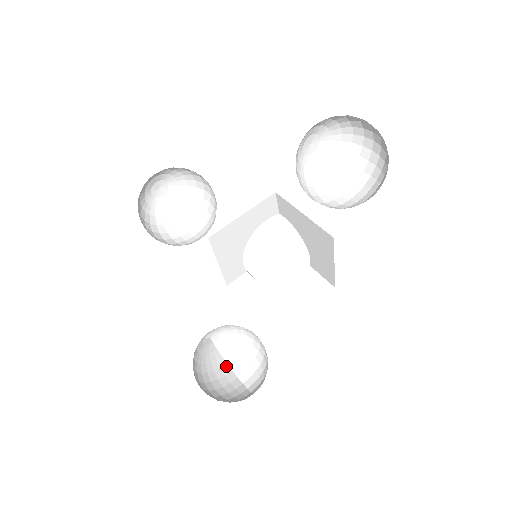
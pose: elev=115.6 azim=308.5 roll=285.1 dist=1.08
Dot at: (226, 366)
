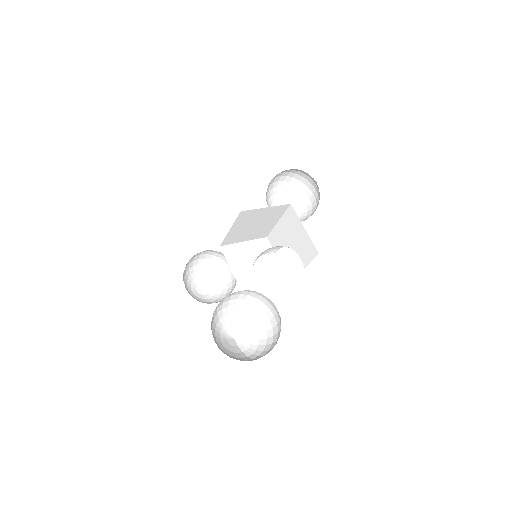
Dot at: (251, 360)
